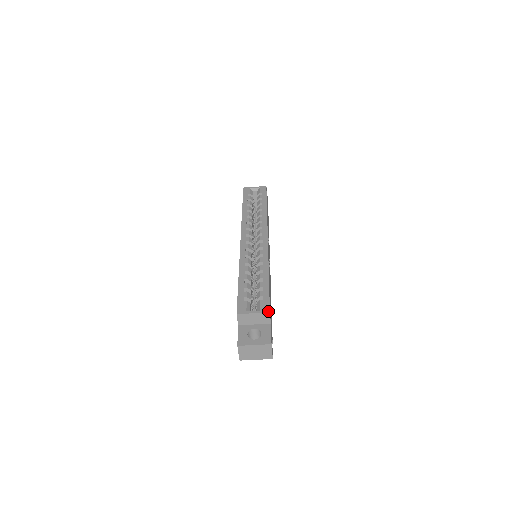
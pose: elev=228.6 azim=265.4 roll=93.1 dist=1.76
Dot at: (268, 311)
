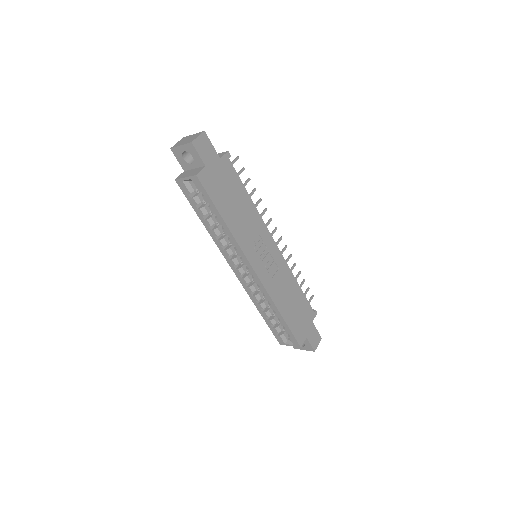
Dot at: occluded
